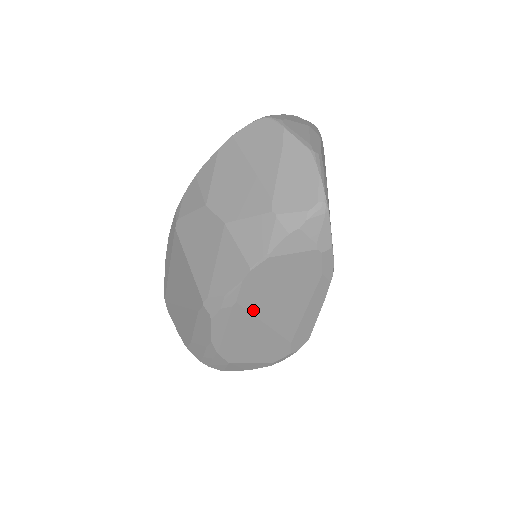
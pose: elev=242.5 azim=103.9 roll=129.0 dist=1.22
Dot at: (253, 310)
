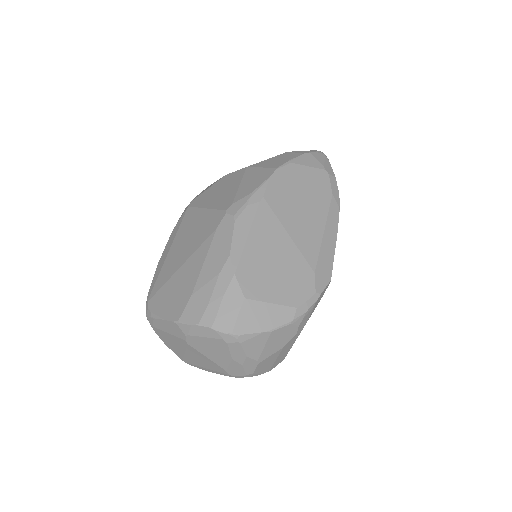
Dot at: (278, 213)
